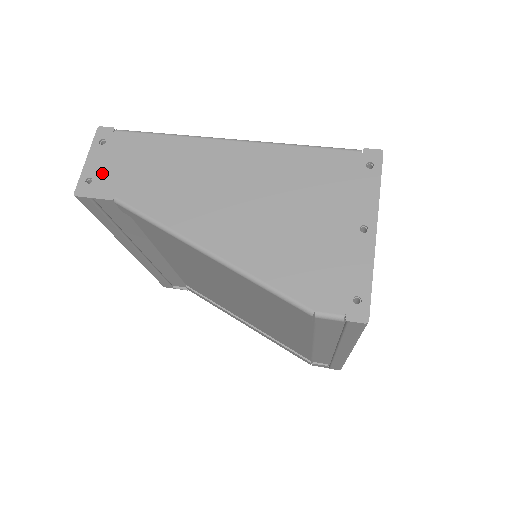
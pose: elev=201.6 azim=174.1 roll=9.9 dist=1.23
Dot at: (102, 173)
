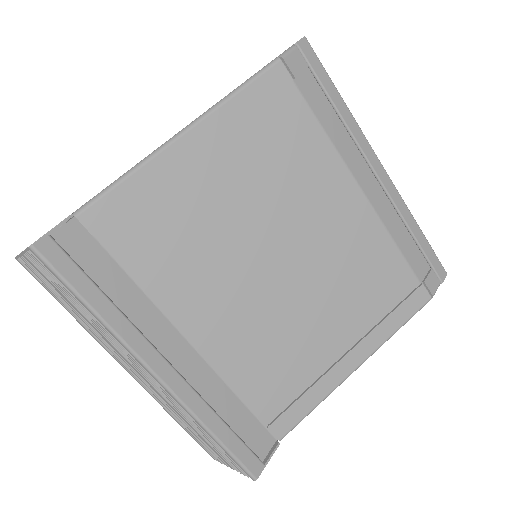
Dot at: occluded
